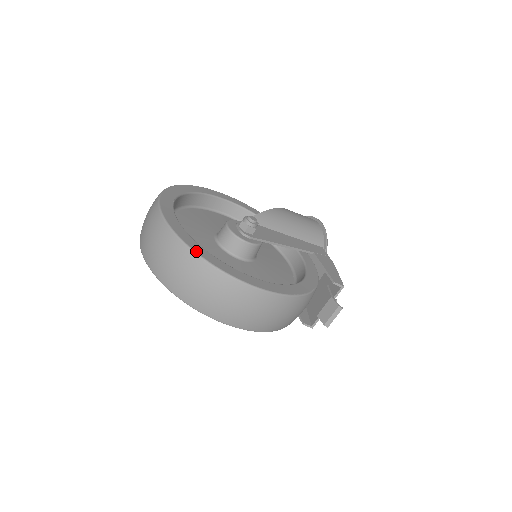
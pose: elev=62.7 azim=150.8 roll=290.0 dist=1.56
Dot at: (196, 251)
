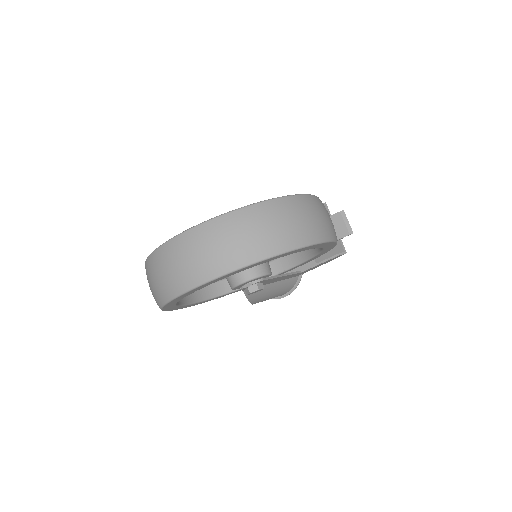
Dot at: (232, 211)
